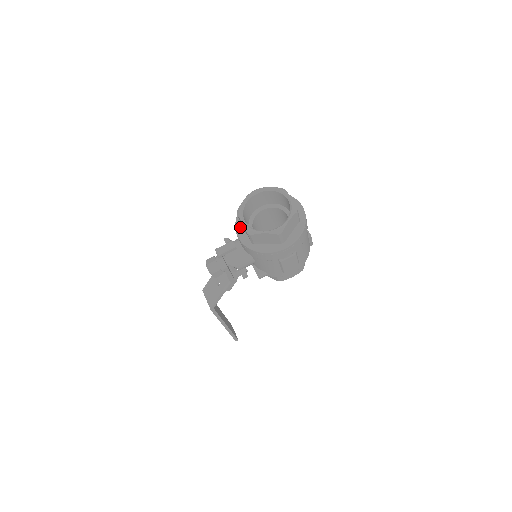
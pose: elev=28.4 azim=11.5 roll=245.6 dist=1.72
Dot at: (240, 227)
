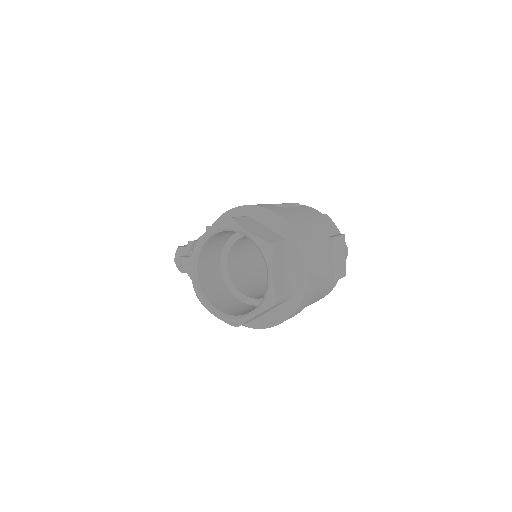
Dot at: occluded
